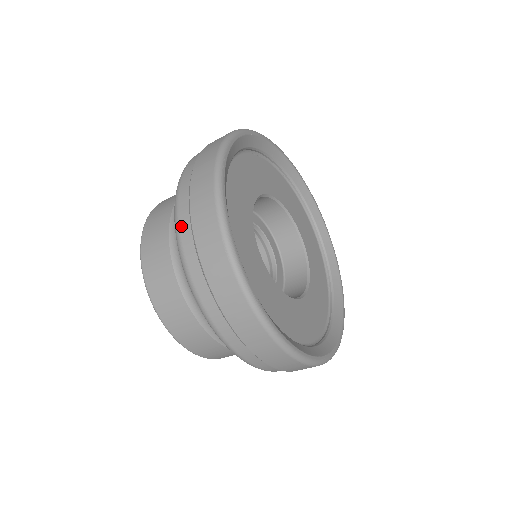
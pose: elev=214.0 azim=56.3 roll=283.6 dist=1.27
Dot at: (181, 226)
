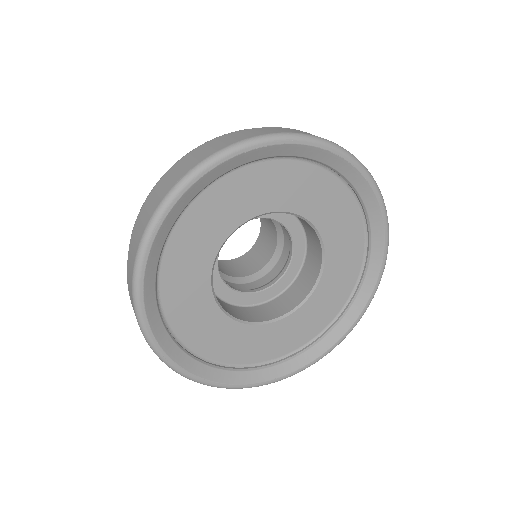
Dot at: occluded
